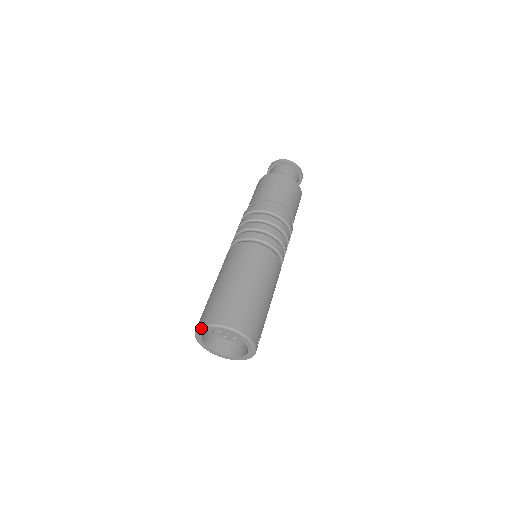
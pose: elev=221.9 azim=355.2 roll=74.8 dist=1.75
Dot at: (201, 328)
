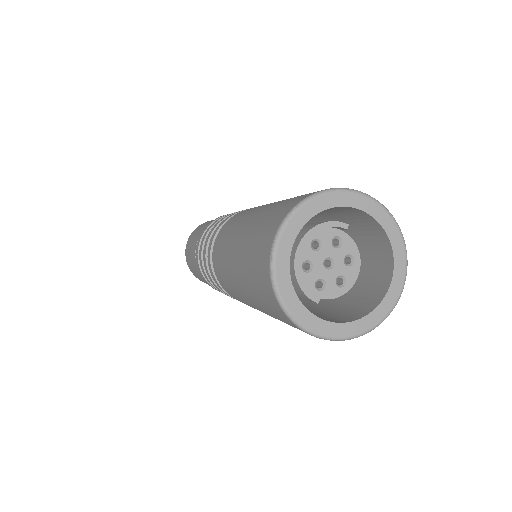
Dot at: (279, 293)
